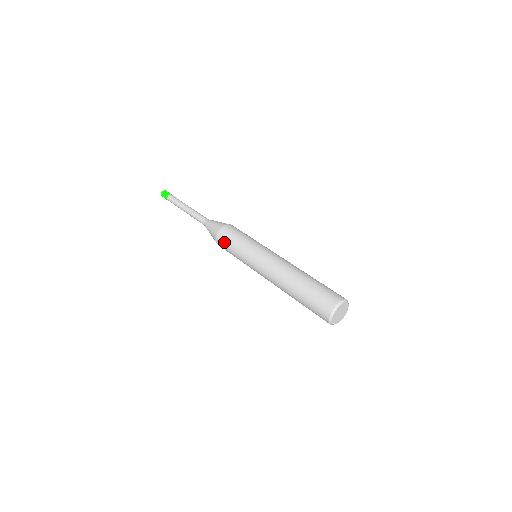
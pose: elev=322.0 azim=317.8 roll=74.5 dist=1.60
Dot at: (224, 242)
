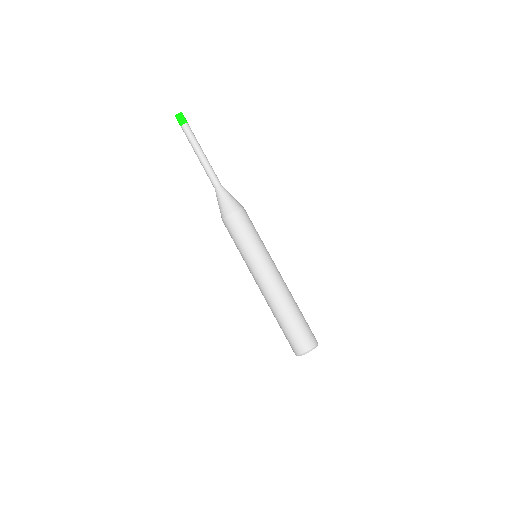
Dot at: occluded
